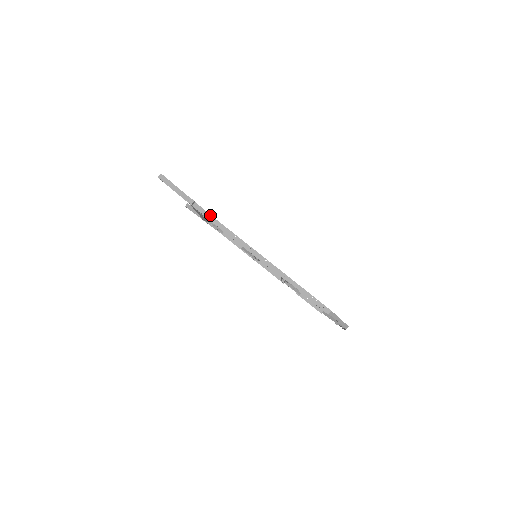
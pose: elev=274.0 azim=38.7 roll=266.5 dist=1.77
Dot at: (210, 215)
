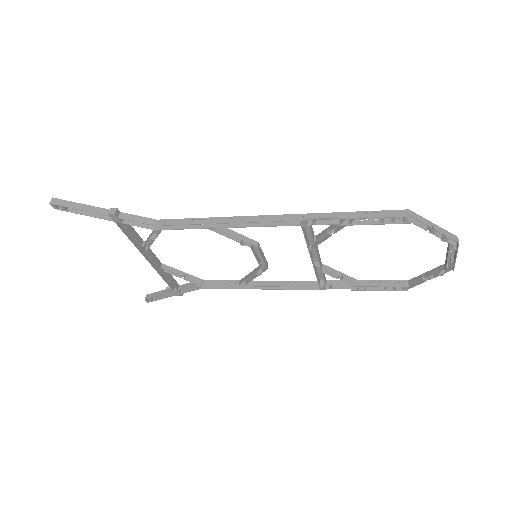
Dot at: (151, 219)
